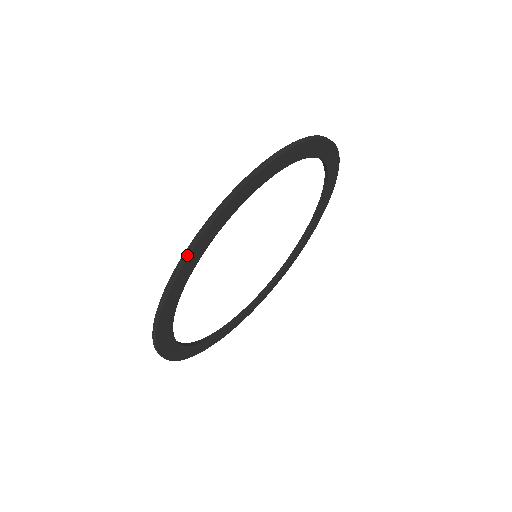
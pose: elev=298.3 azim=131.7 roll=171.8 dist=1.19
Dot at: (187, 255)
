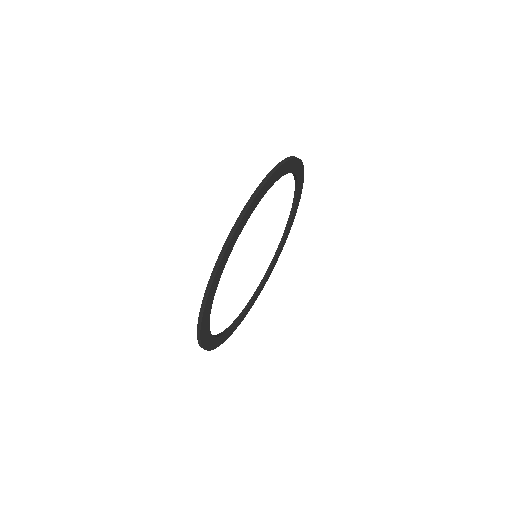
Dot at: (258, 191)
